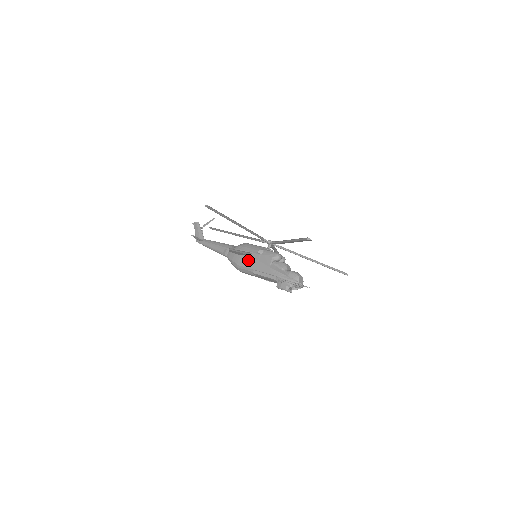
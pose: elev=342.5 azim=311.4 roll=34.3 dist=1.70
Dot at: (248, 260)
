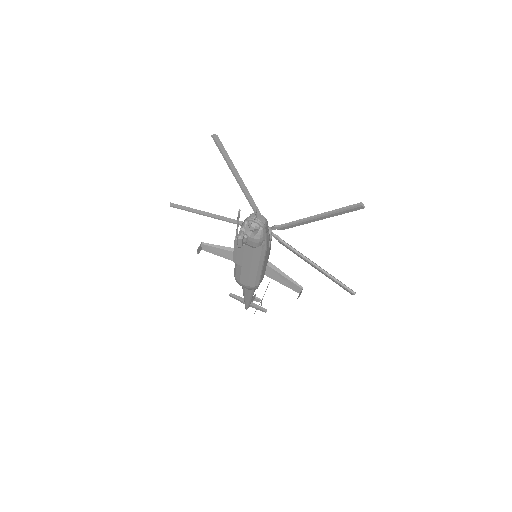
Dot at: occluded
